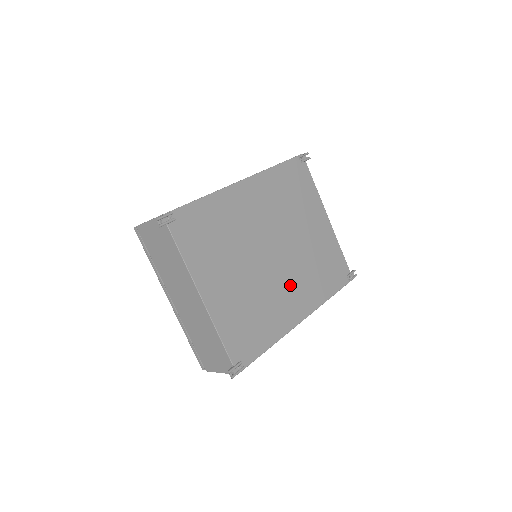
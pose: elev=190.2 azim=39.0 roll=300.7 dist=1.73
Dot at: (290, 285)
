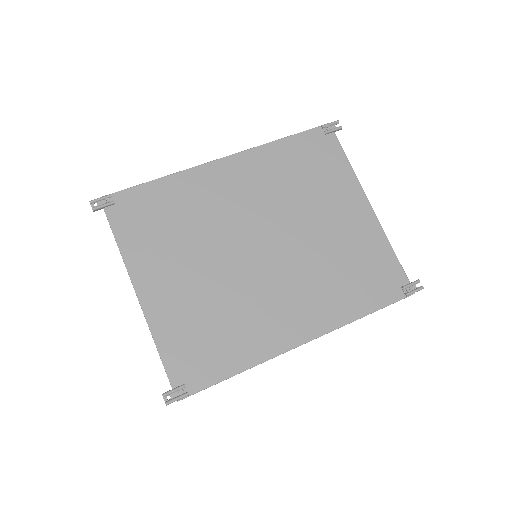
Dot at: (286, 292)
